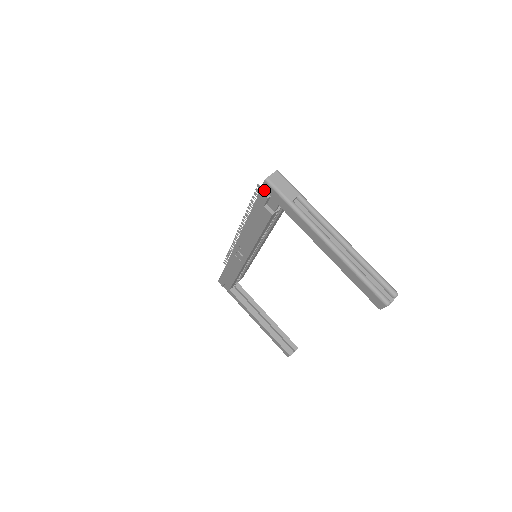
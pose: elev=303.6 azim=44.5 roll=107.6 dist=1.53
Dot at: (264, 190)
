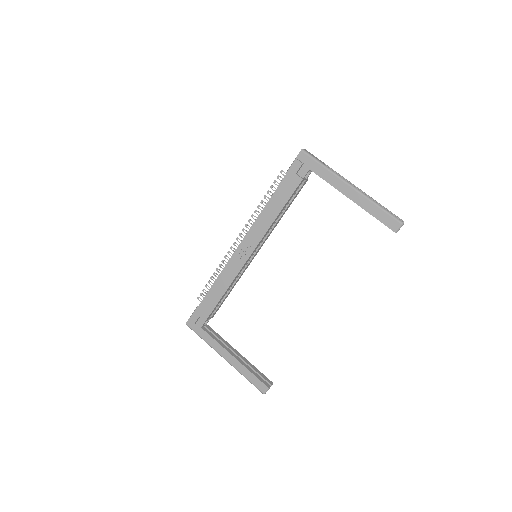
Dot at: (298, 160)
